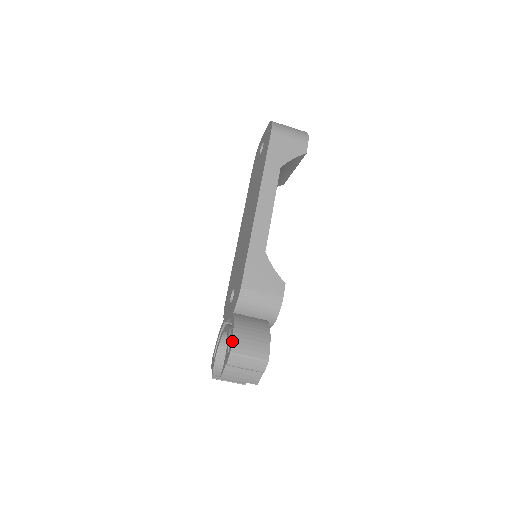
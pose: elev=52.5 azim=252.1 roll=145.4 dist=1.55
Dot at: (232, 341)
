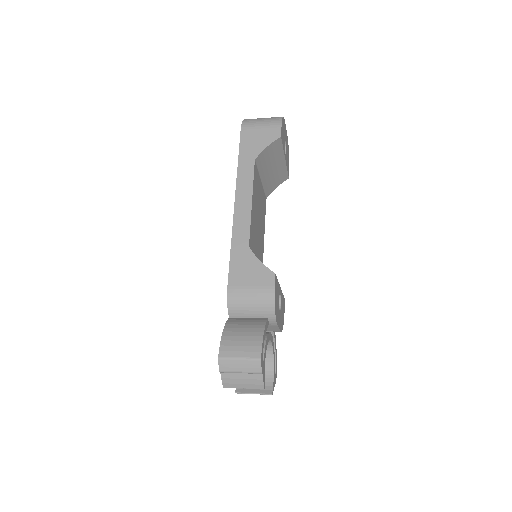
Dot at: (220, 345)
